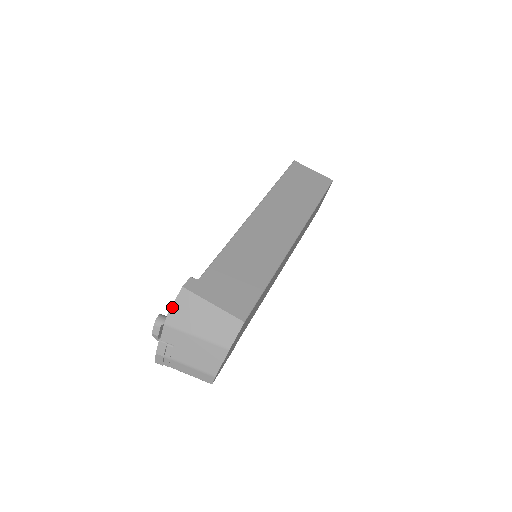
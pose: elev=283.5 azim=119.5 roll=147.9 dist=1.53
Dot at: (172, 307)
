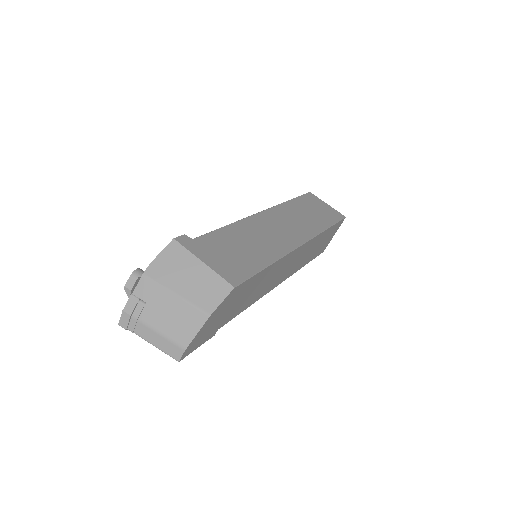
Dot at: (156, 258)
